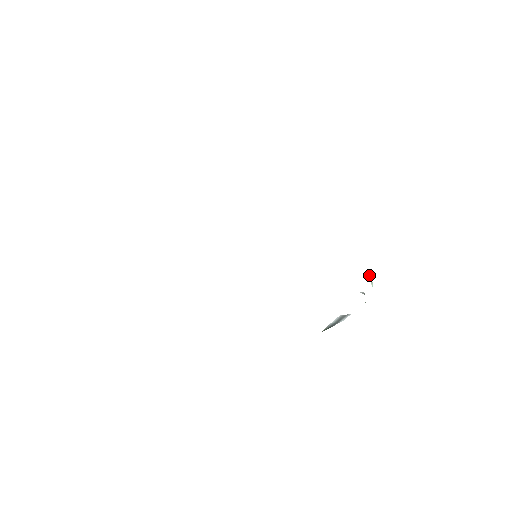
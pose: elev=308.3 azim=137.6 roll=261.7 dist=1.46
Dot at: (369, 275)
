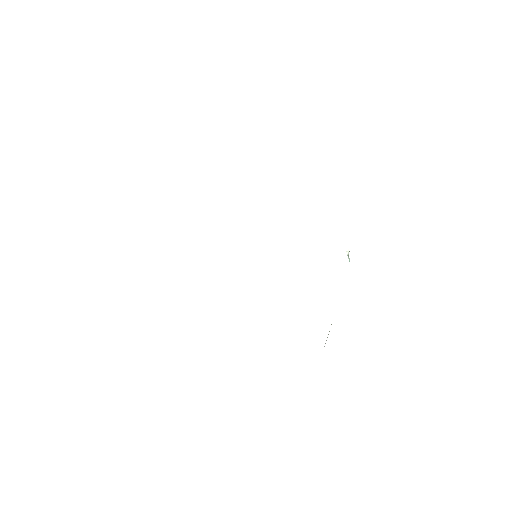
Dot at: (347, 251)
